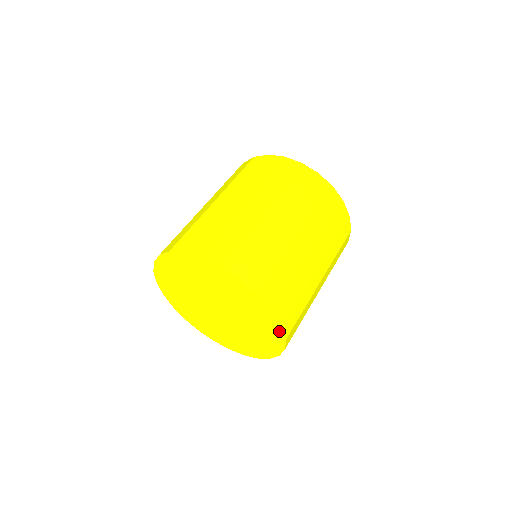
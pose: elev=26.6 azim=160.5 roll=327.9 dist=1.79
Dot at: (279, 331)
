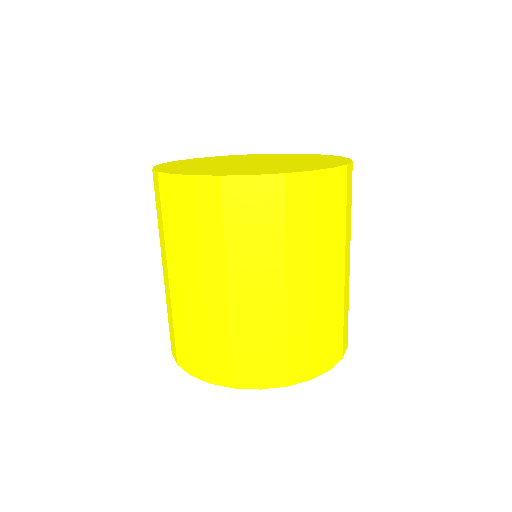
Dot at: occluded
